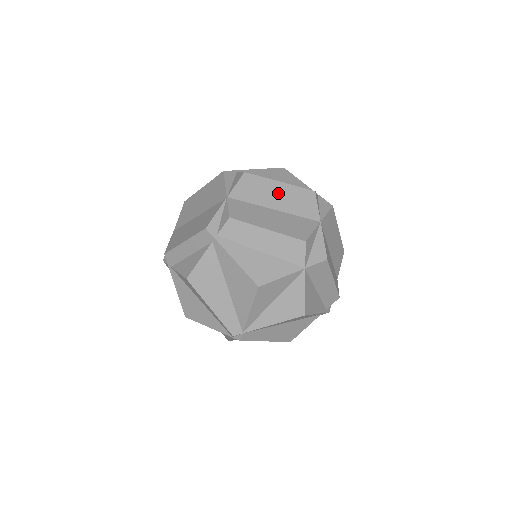
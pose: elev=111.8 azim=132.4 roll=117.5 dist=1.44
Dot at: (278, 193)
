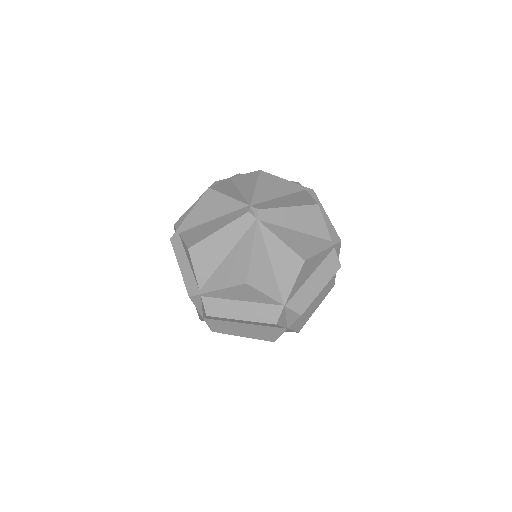
Dot at: occluded
